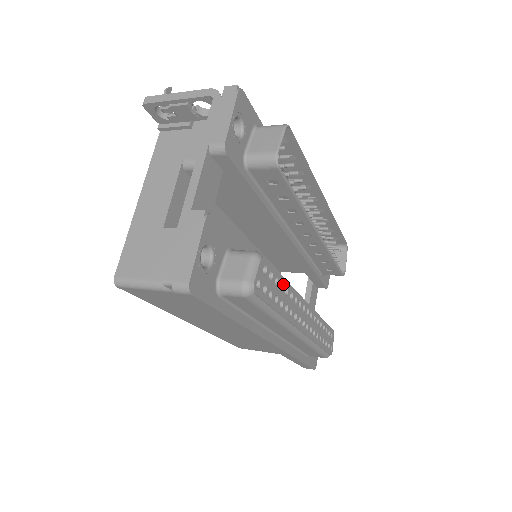
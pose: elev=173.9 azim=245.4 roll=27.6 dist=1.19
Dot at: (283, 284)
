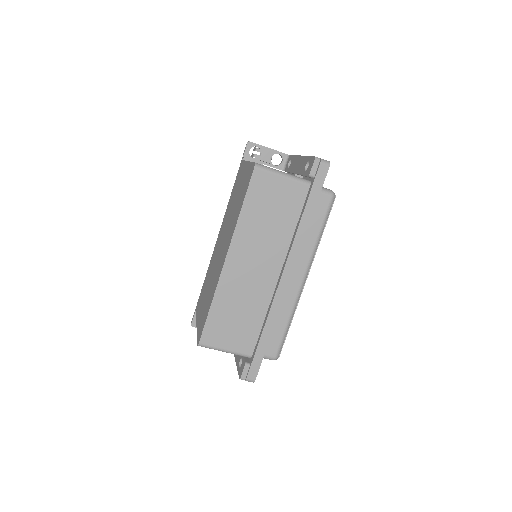
Dot at: occluded
